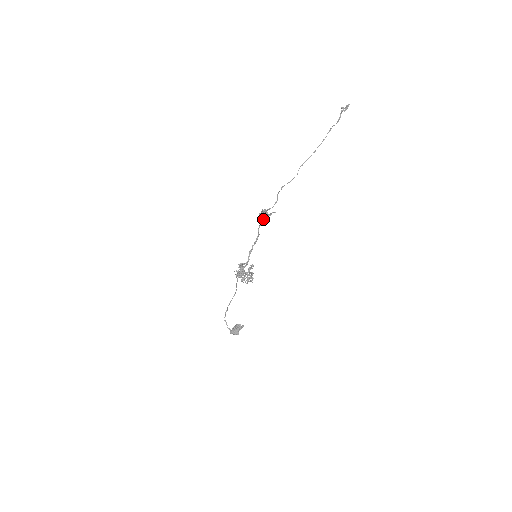
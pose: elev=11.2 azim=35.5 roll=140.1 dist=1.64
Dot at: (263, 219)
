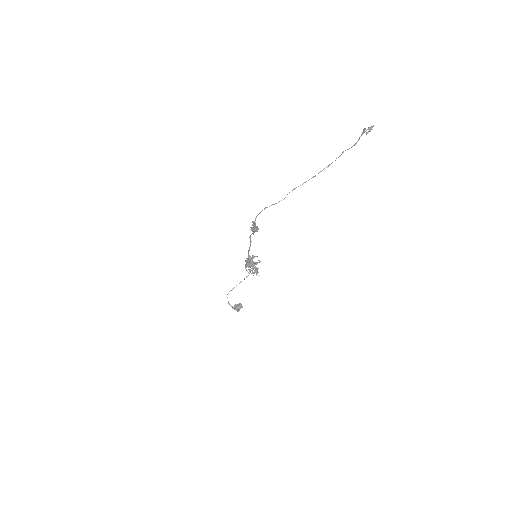
Dot at: (251, 230)
